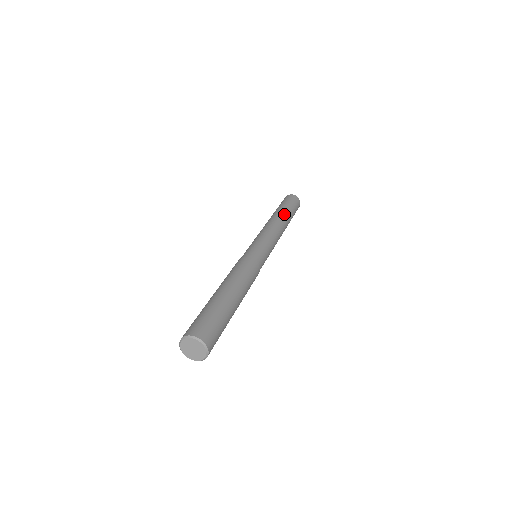
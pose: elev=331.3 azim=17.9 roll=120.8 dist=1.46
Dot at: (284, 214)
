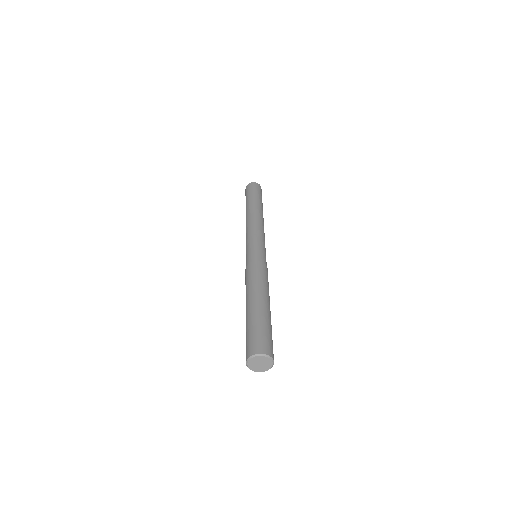
Dot at: (257, 206)
